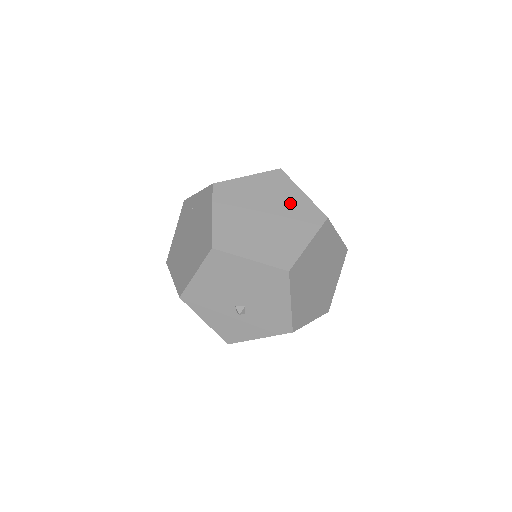
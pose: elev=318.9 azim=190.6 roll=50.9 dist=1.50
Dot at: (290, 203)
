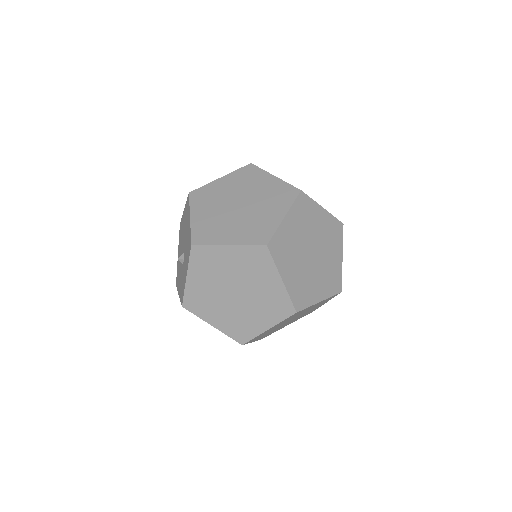
Dot at: occluded
